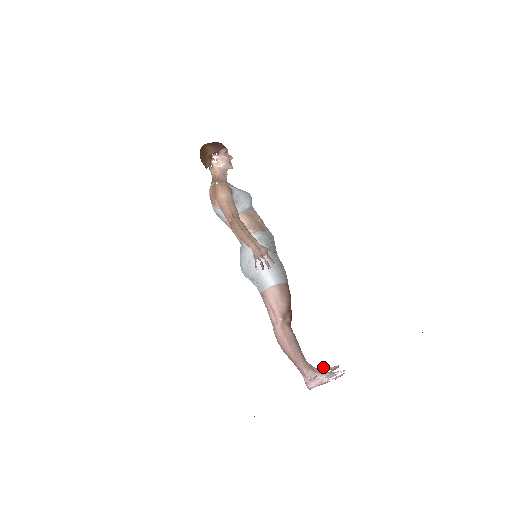
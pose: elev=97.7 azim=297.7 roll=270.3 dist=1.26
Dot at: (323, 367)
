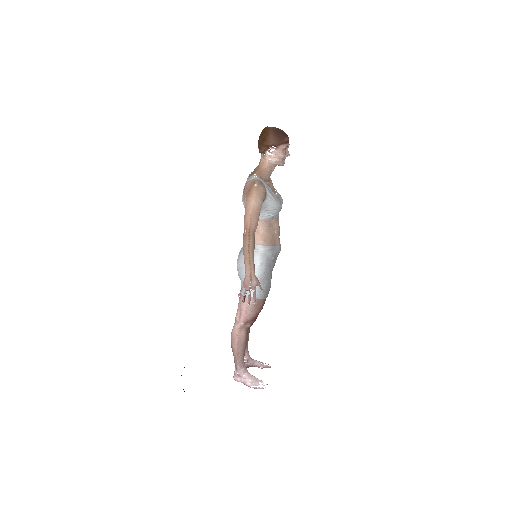
Dot at: (258, 361)
